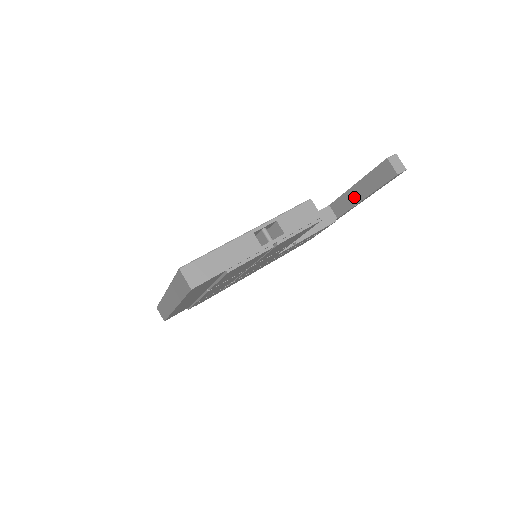
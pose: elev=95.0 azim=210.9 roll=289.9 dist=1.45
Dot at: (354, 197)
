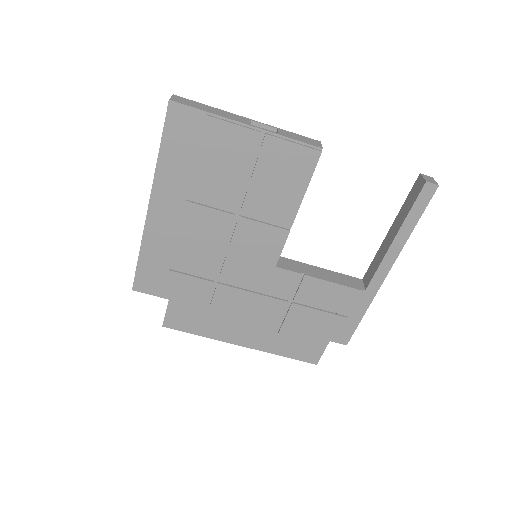
Dot at: (385, 246)
